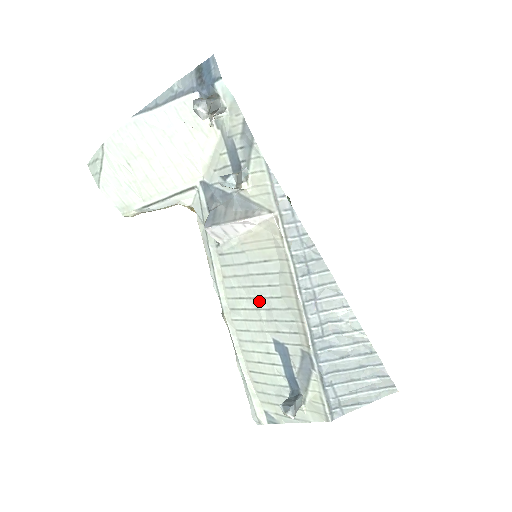
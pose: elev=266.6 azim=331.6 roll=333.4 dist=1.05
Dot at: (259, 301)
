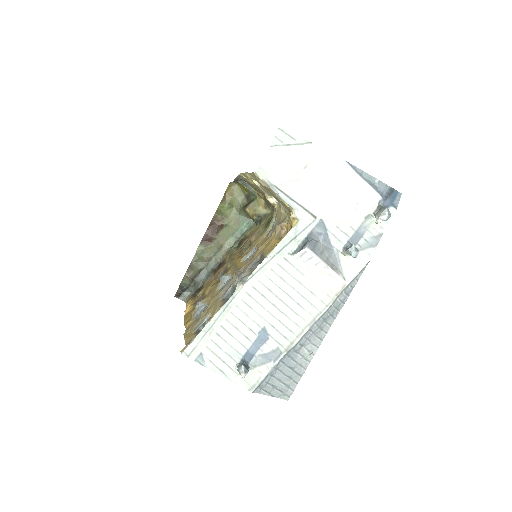
Dot at: (281, 303)
